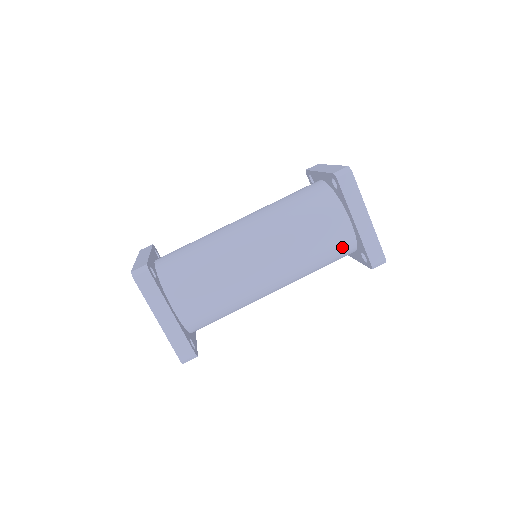
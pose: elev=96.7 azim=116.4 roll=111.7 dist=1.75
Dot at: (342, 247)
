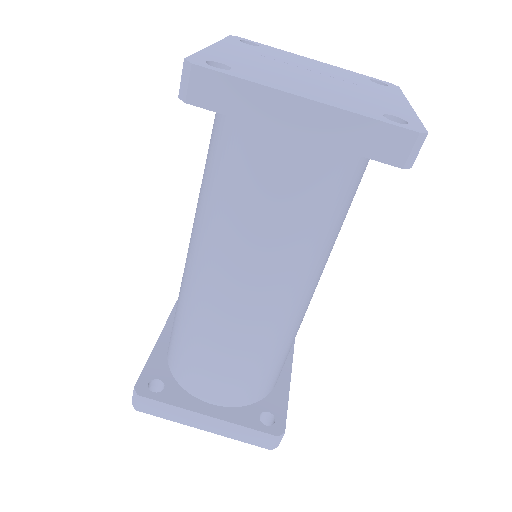
Dot at: occluded
